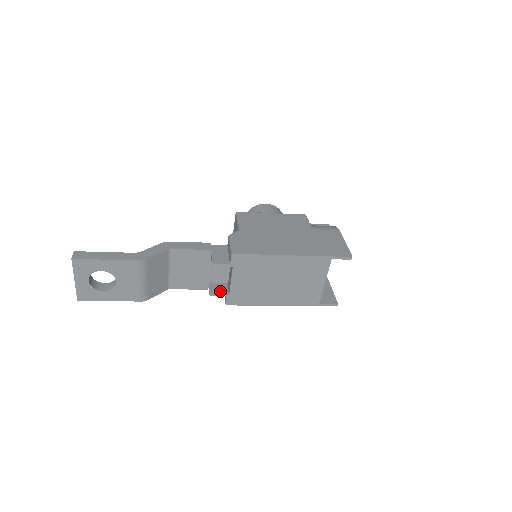
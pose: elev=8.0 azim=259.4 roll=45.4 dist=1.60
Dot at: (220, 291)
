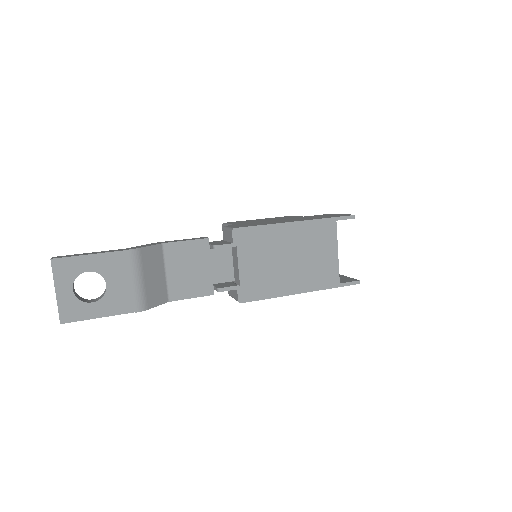
Dot at: (229, 286)
